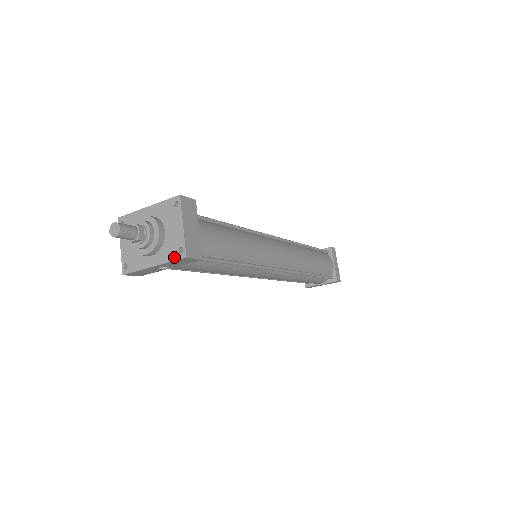
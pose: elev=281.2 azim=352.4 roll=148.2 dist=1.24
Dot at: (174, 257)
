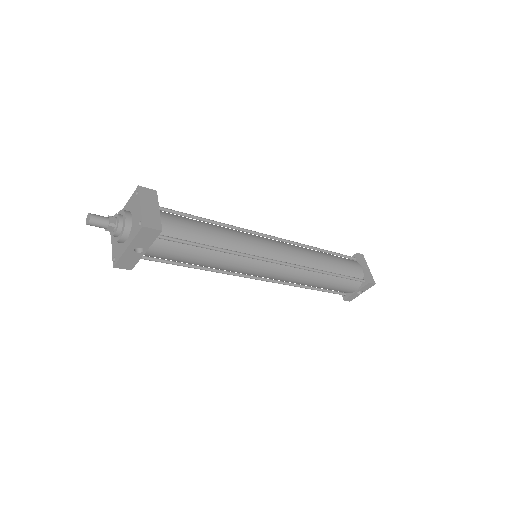
Dot at: (137, 231)
